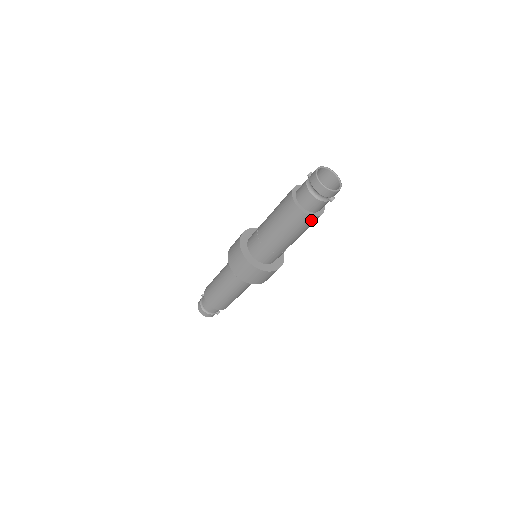
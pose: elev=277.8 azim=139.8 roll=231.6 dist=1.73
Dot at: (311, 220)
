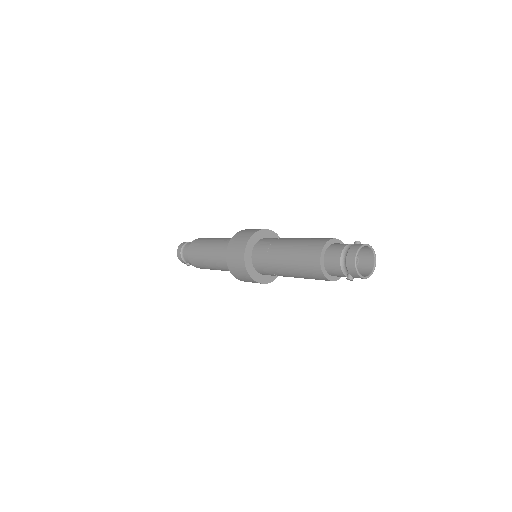
Dot at: (318, 274)
